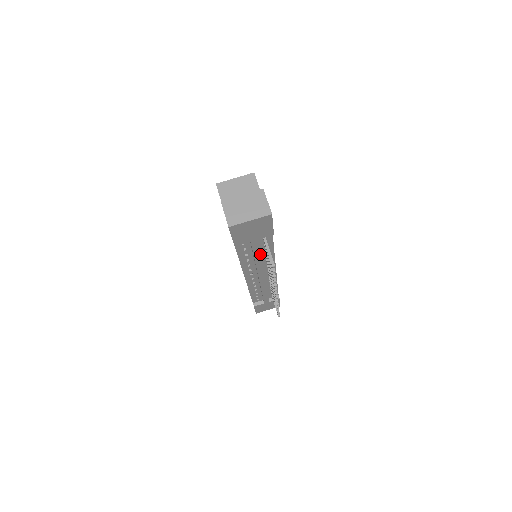
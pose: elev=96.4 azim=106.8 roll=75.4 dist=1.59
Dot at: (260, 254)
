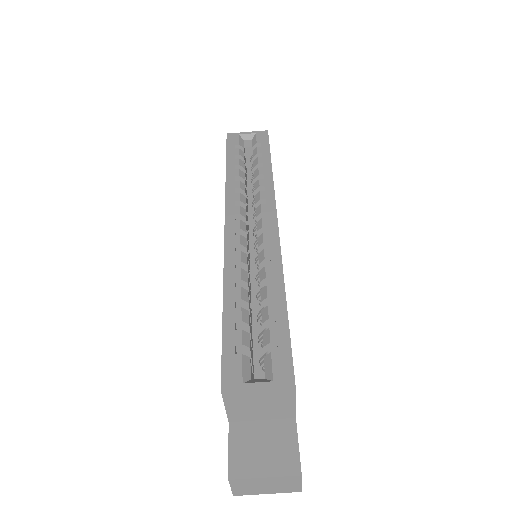
Dot at: occluded
